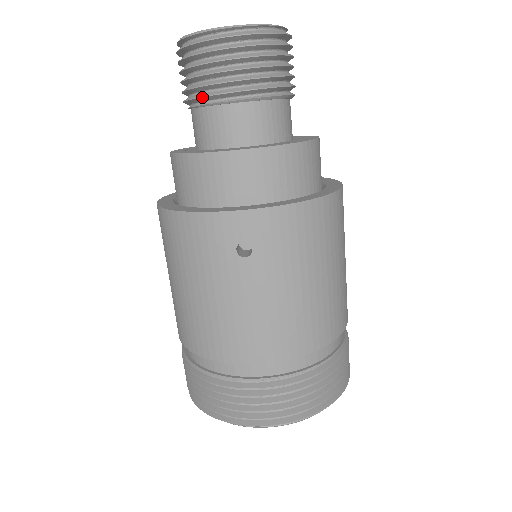
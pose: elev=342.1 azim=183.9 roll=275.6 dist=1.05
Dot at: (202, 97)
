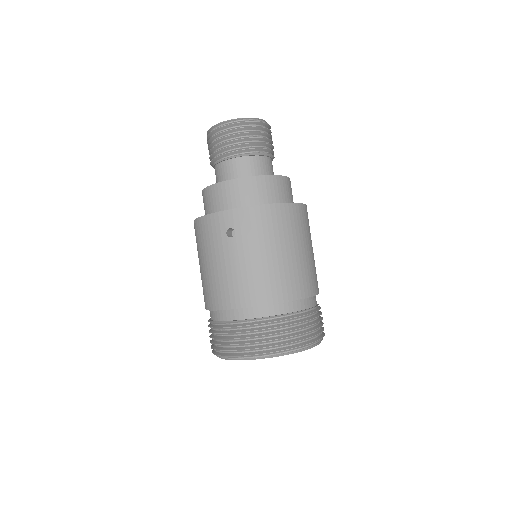
Dot at: (215, 158)
